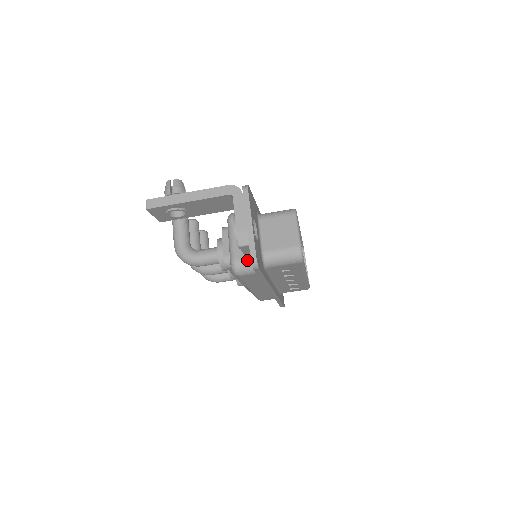
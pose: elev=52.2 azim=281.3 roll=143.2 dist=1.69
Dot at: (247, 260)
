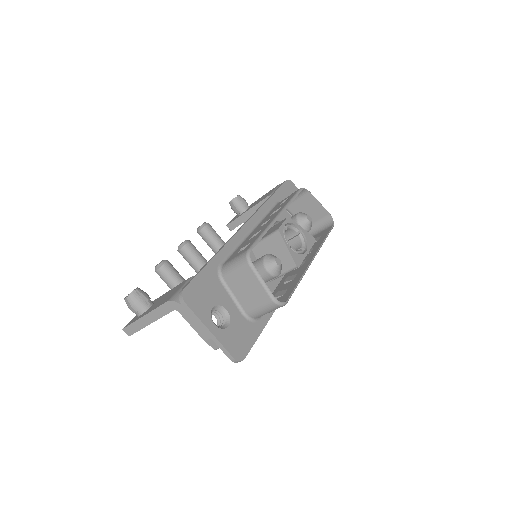
Dot at: occluded
